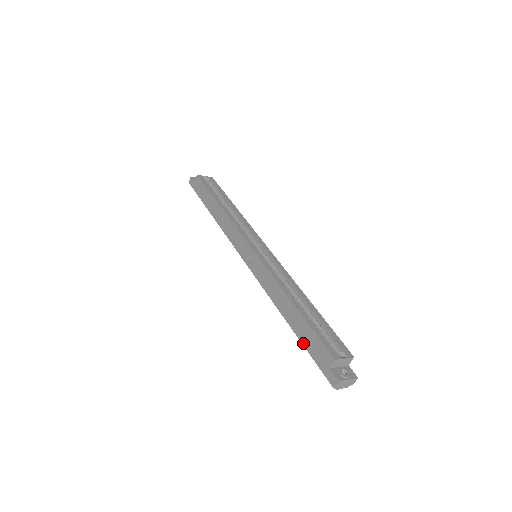
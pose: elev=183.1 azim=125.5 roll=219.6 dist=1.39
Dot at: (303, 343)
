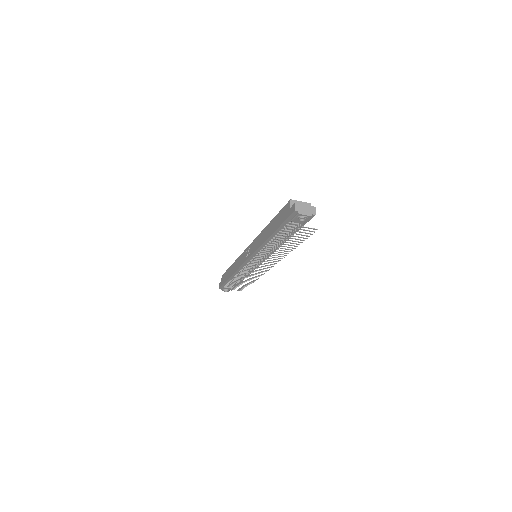
Dot at: (278, 227)
